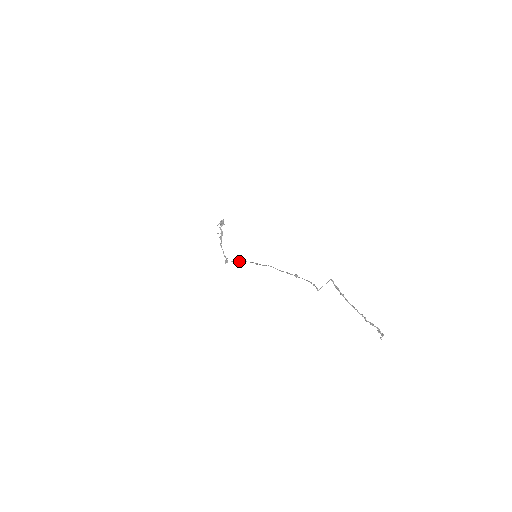
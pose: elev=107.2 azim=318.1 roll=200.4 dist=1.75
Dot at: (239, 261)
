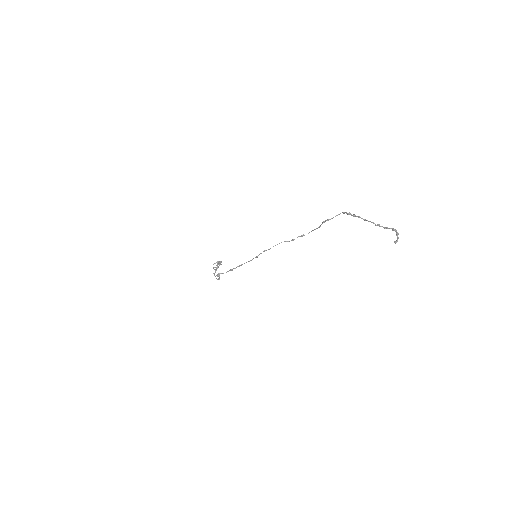
Dot at: (235, 268)
